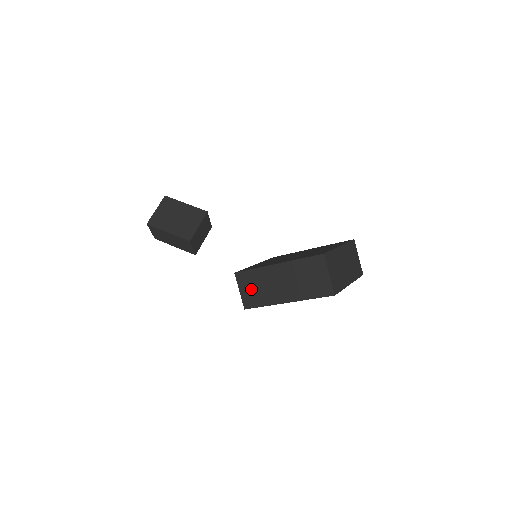
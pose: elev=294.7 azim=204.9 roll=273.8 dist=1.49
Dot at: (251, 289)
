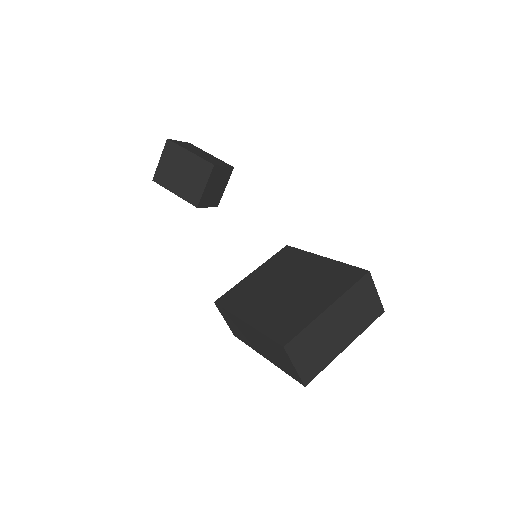
Dot at: (232, 325)
